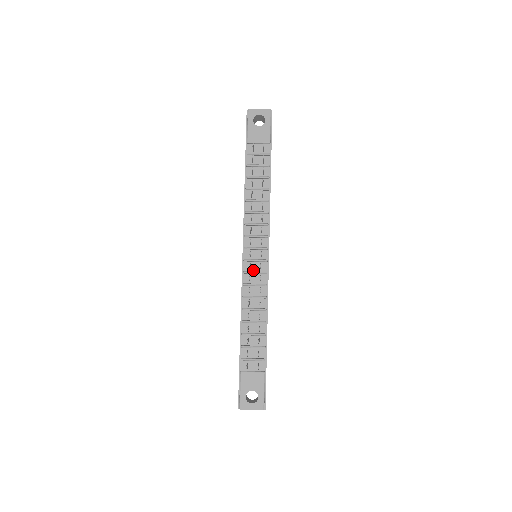
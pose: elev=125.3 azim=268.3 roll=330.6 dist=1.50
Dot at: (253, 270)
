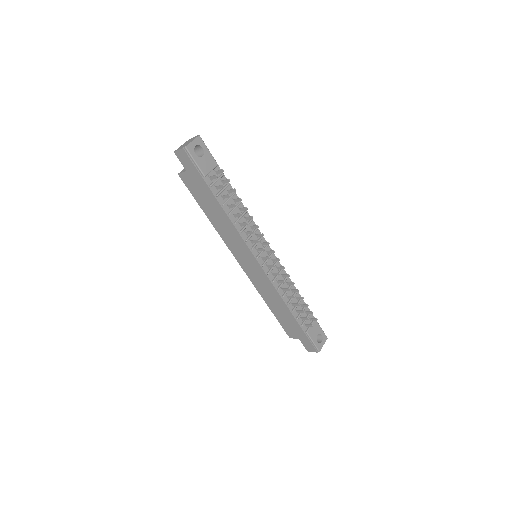
Dot at: (270, 267)
